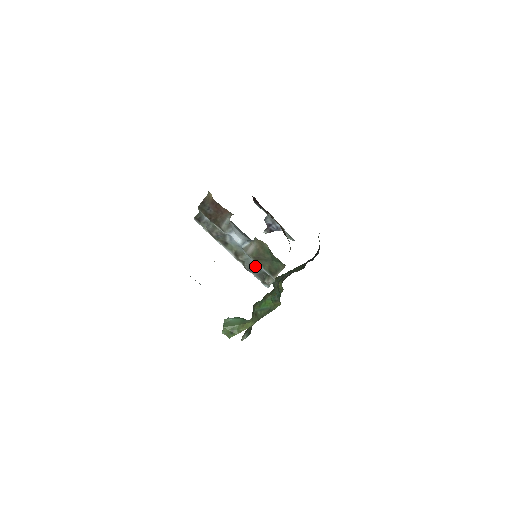
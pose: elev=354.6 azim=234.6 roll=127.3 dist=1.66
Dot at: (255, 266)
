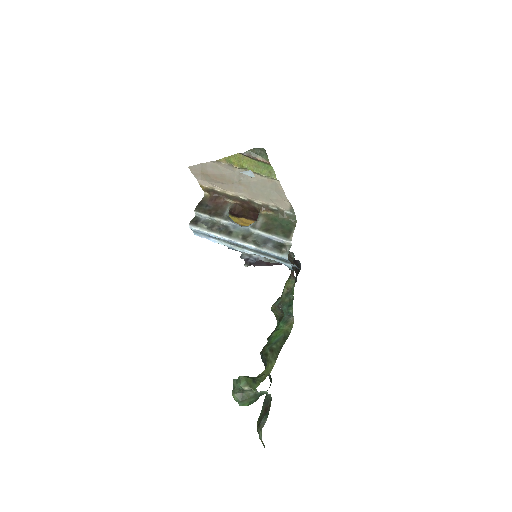
Dot at: (267, 239)
